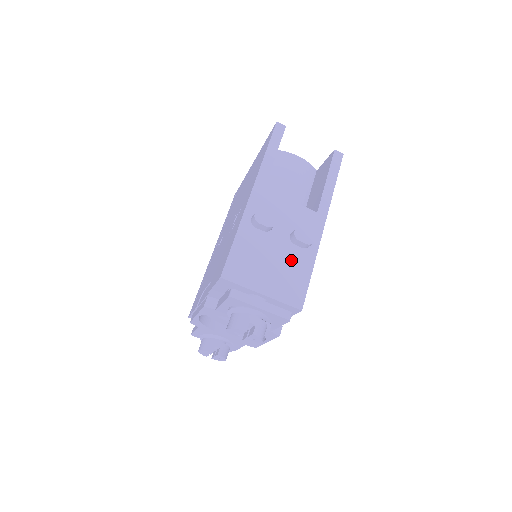
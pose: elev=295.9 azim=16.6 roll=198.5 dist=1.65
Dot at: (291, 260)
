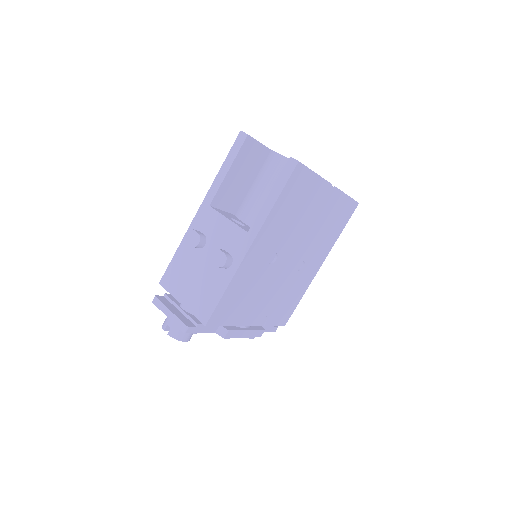
Dot at: (210, 278)
